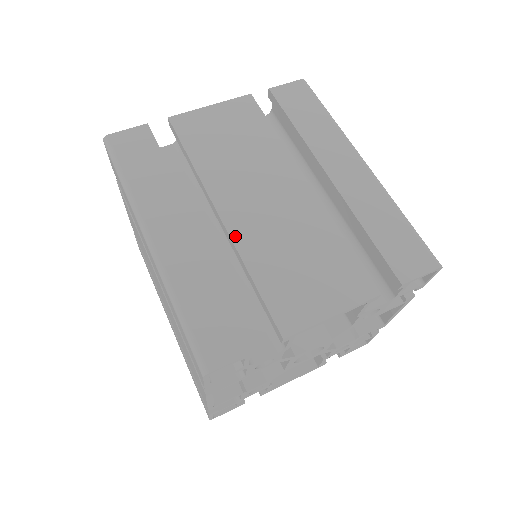
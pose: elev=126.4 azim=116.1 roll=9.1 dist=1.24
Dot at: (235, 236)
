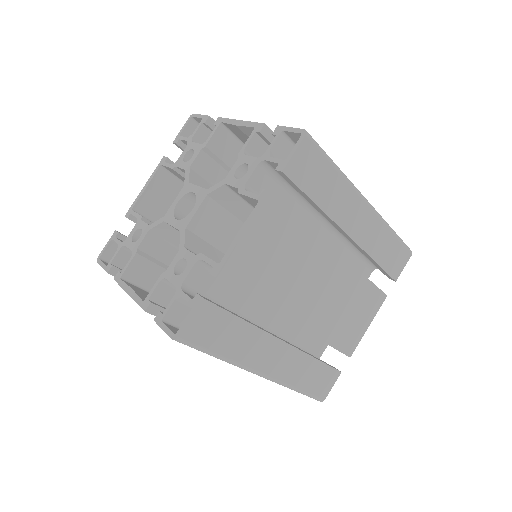
Dot at: (310, 329)
